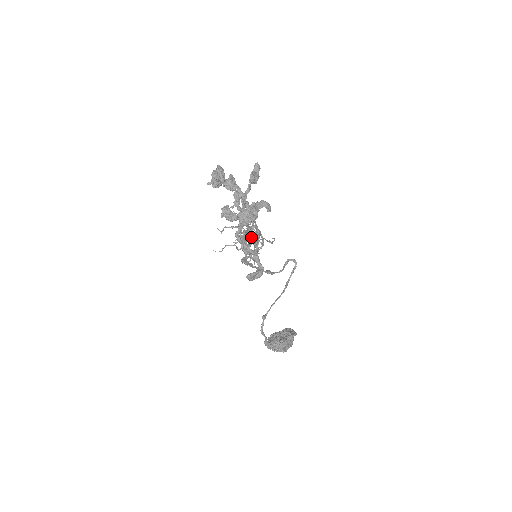
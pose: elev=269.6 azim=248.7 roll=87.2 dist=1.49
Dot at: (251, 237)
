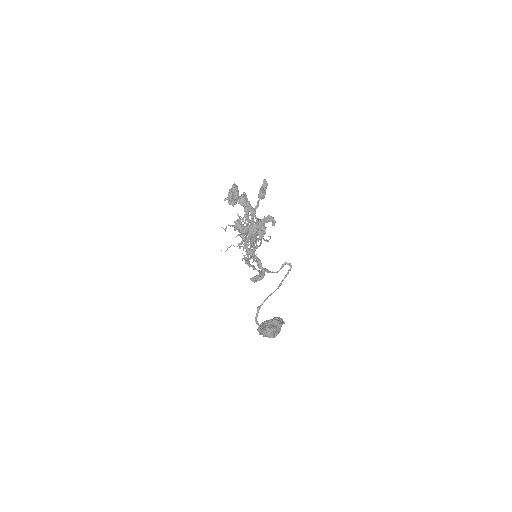
Dot at: (252, 239)
